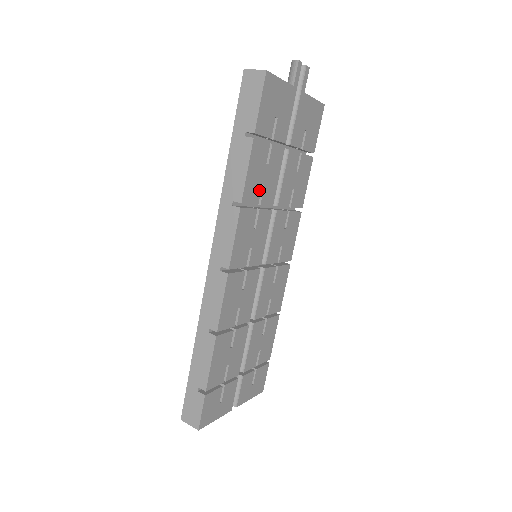
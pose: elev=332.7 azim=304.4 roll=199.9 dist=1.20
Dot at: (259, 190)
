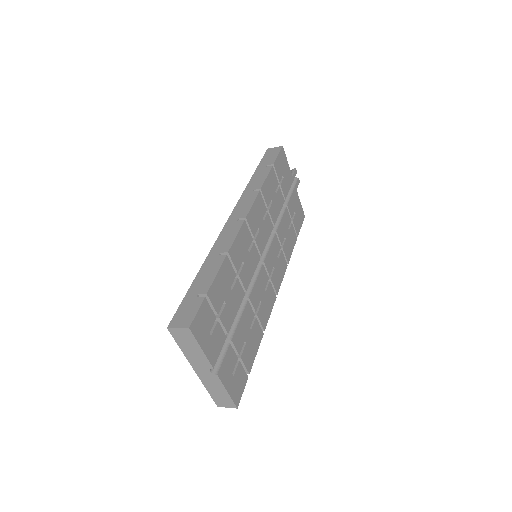
Dot at: (270, 200)
